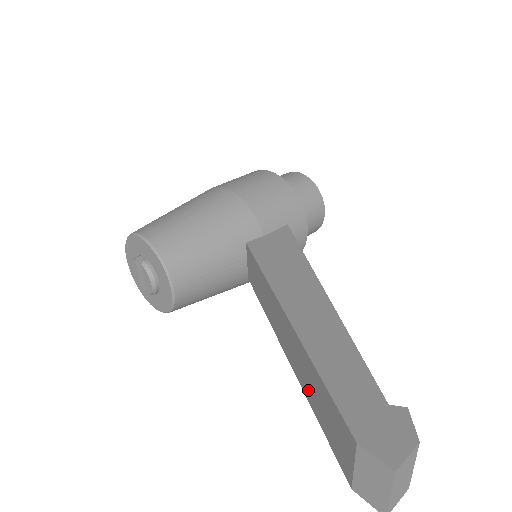
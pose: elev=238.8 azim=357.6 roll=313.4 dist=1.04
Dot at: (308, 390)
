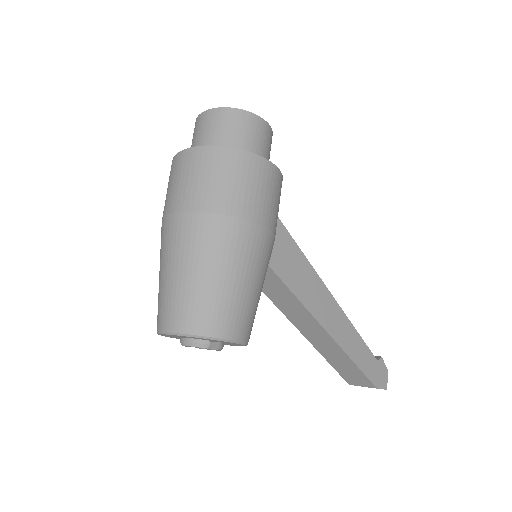
Dot at: (329, 356)
